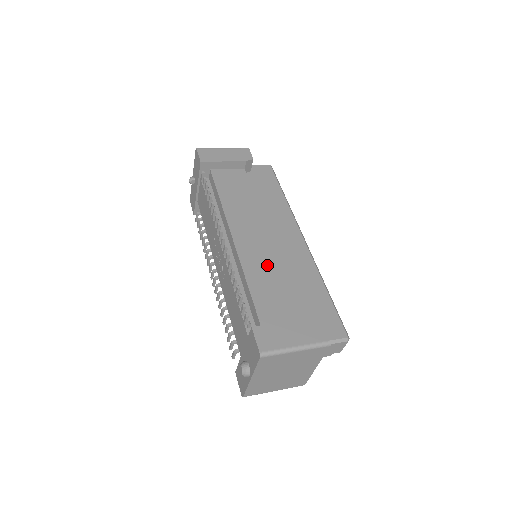
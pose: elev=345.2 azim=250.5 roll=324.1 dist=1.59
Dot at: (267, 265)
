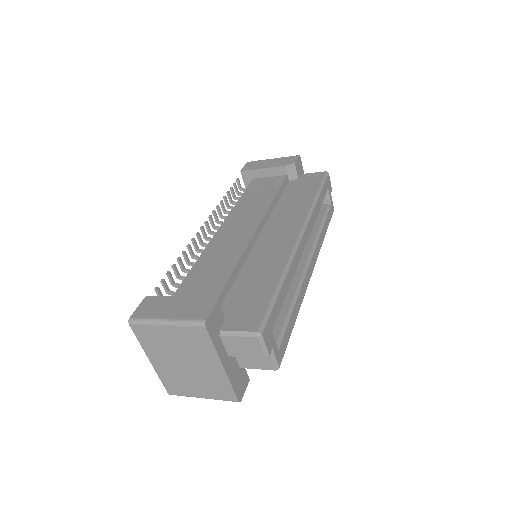
Dot at: (227, 252)
